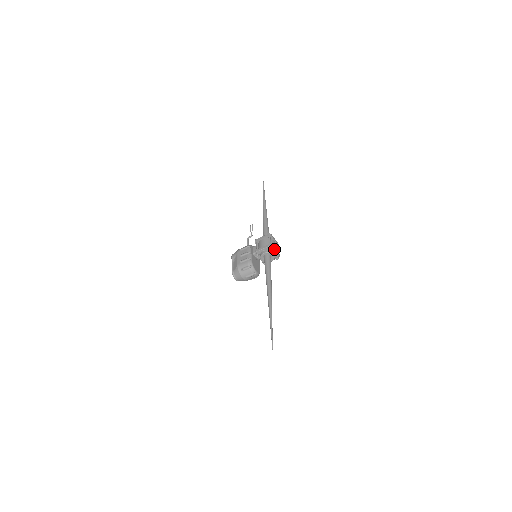
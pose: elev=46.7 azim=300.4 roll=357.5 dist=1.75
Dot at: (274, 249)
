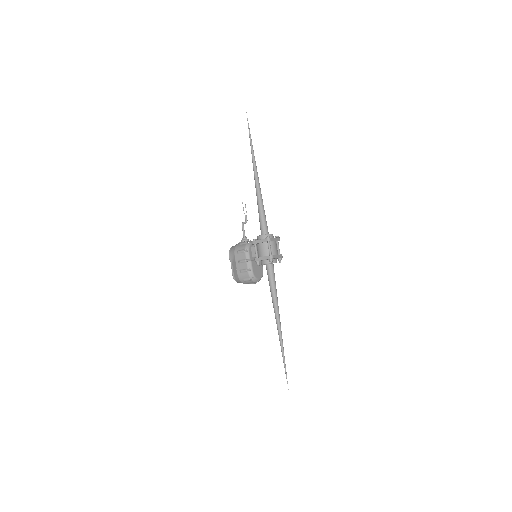
Dot at: (276, 258)
